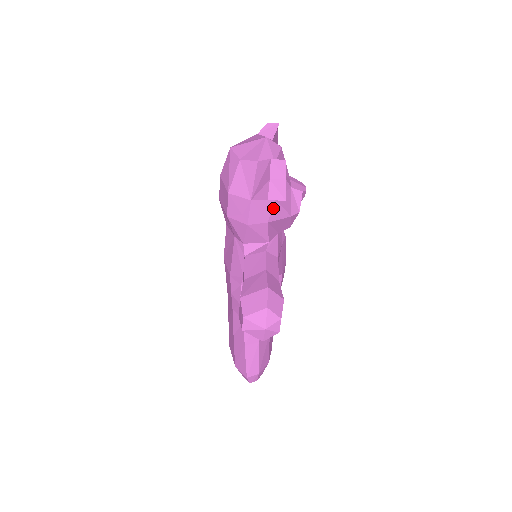
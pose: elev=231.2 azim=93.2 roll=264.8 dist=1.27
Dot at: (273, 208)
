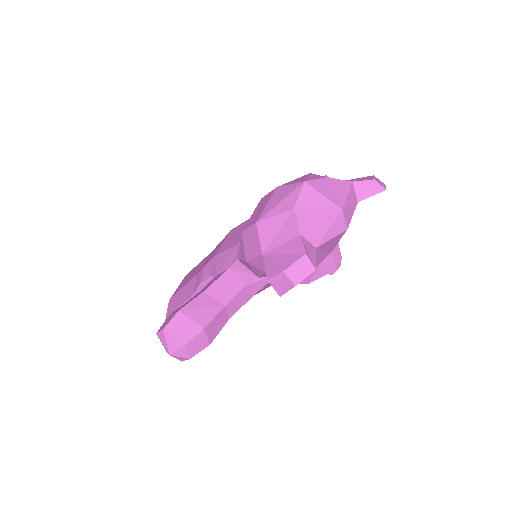
Dot at: occluded
